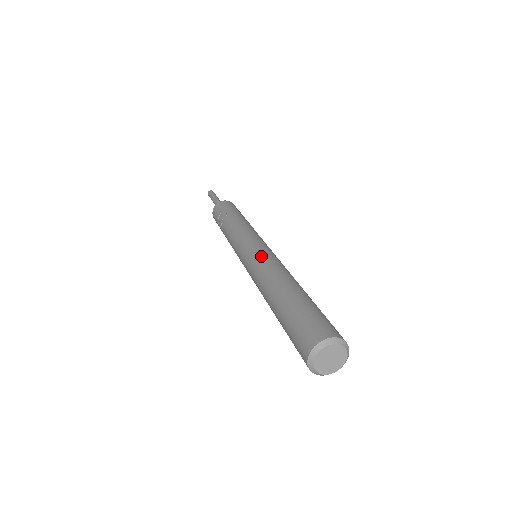
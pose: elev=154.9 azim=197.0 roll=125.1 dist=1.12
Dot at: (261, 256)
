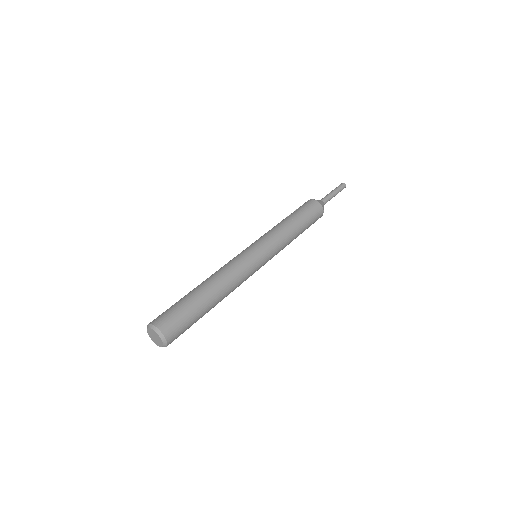
Dot at: (241, 260)
